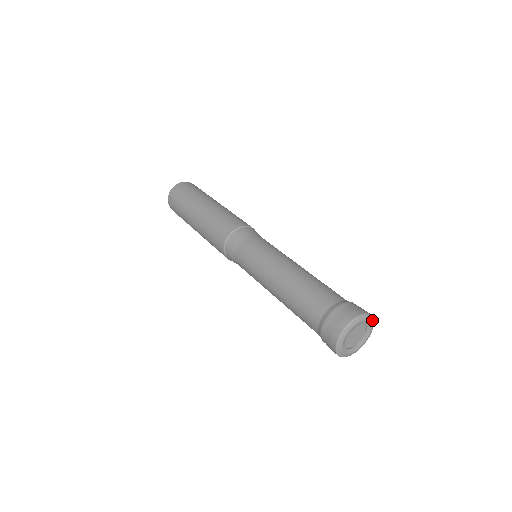
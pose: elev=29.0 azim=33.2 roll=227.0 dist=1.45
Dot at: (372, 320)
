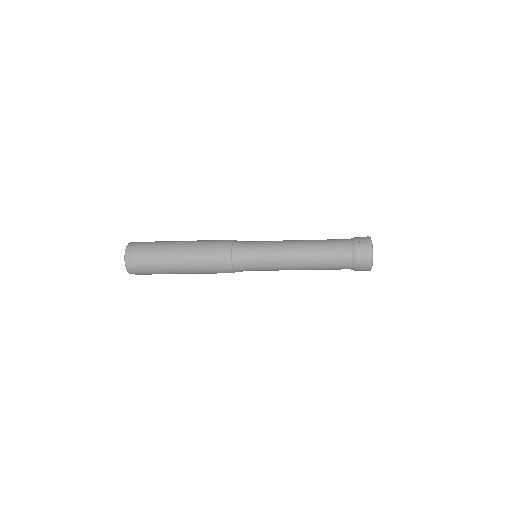
Dot at: occluded
